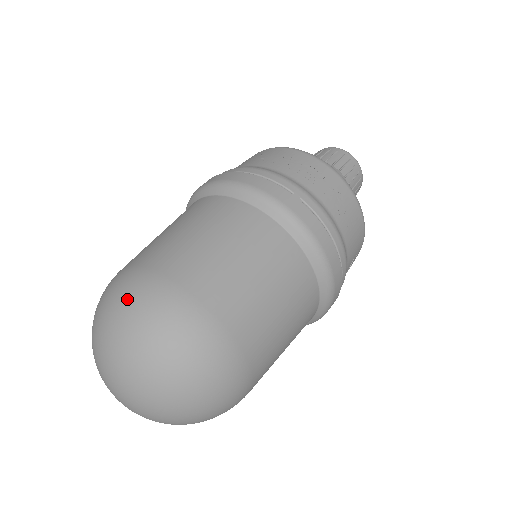
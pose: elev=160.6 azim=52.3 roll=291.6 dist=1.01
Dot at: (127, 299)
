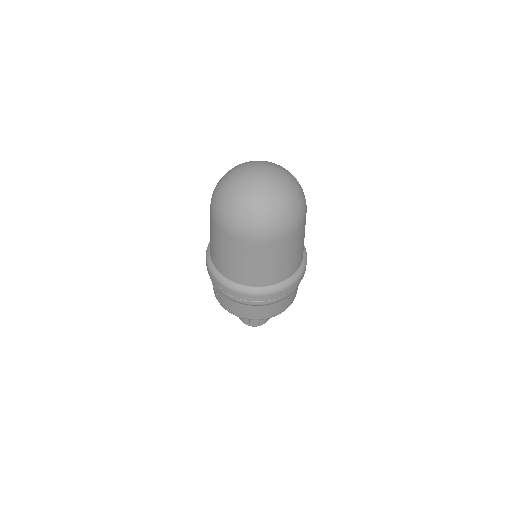
Dot at: occluded
